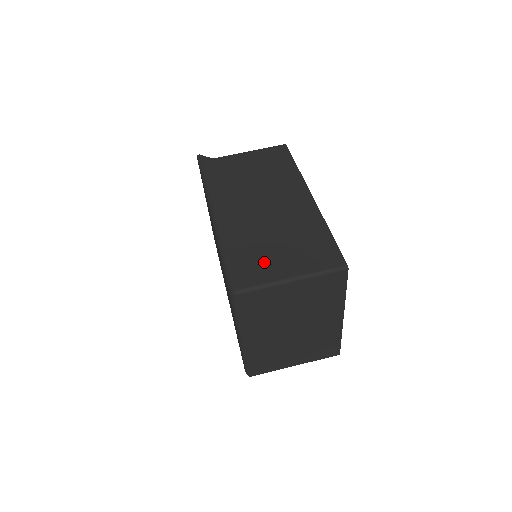
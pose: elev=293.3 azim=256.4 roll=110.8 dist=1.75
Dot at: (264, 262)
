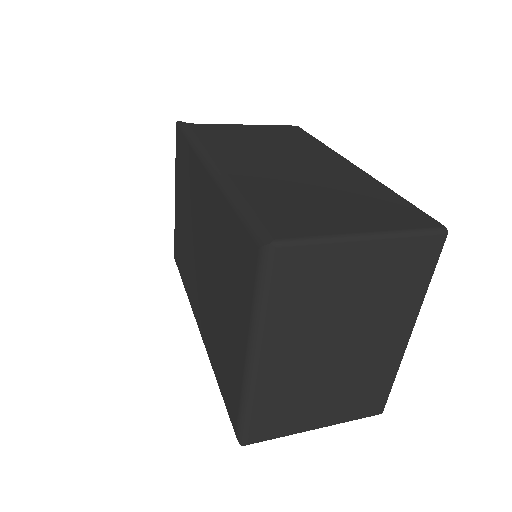
Dot at: (312, 213)
